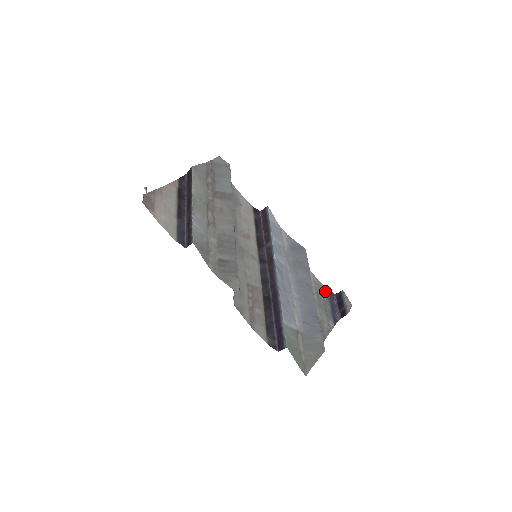
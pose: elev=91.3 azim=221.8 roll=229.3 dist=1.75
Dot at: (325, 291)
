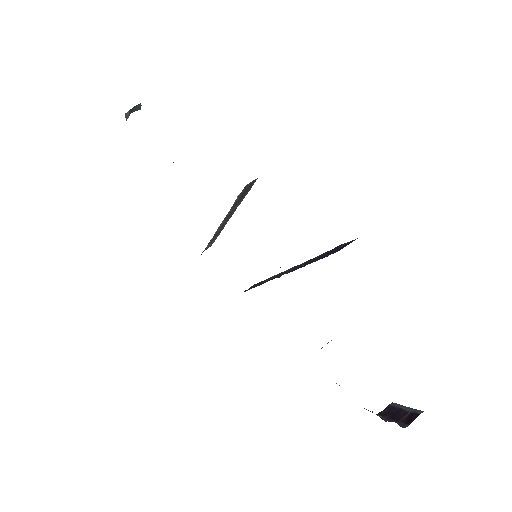
Dot at: occluded
